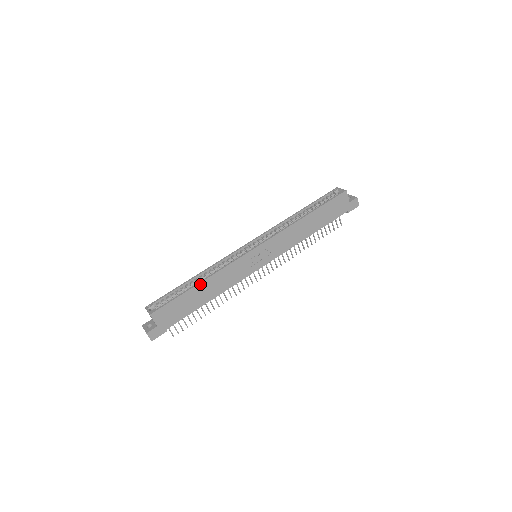
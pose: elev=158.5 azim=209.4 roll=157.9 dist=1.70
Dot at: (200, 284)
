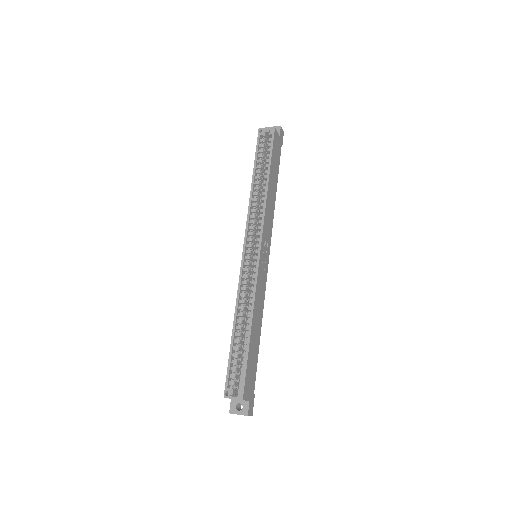
Dot at: (251, 330)
